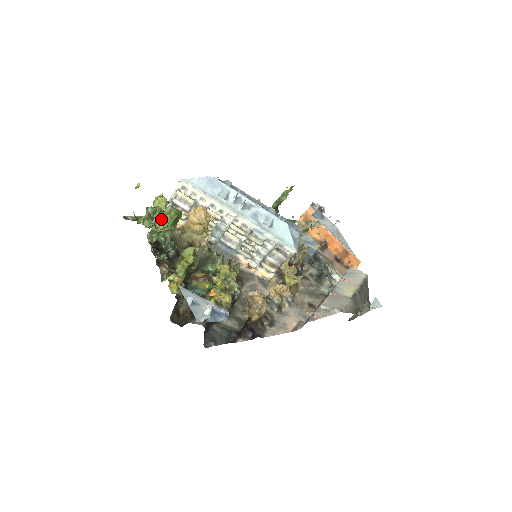
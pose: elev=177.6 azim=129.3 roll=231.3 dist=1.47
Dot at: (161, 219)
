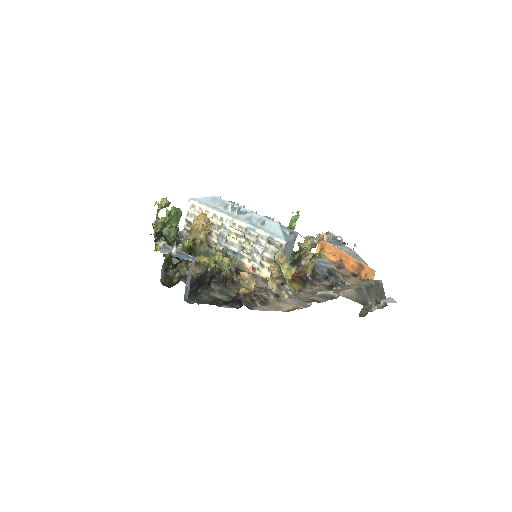
Dot at: (159, 209)
